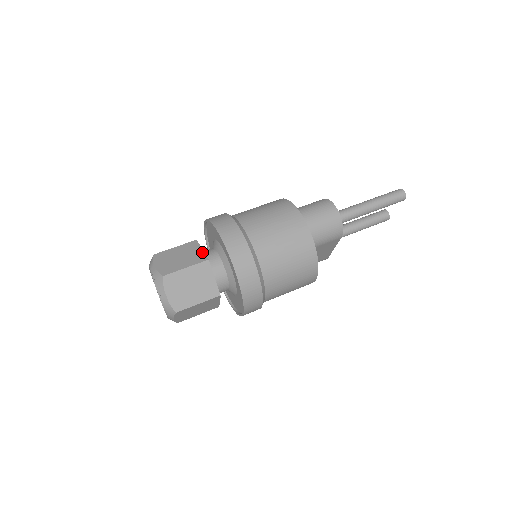
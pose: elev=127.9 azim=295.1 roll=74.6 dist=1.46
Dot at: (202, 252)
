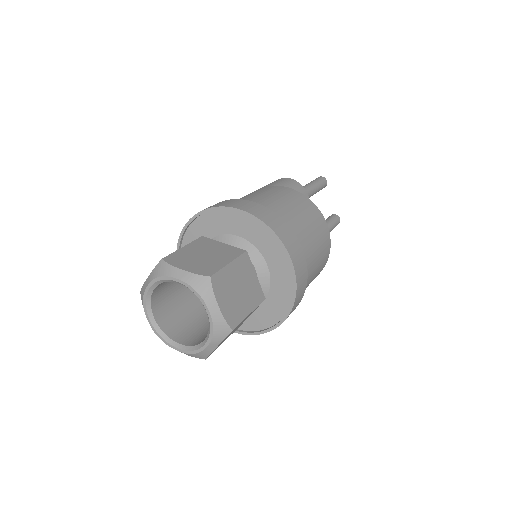
Dot at: occluded
